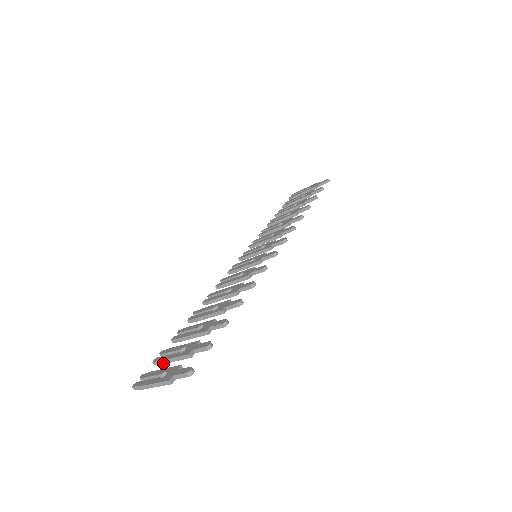
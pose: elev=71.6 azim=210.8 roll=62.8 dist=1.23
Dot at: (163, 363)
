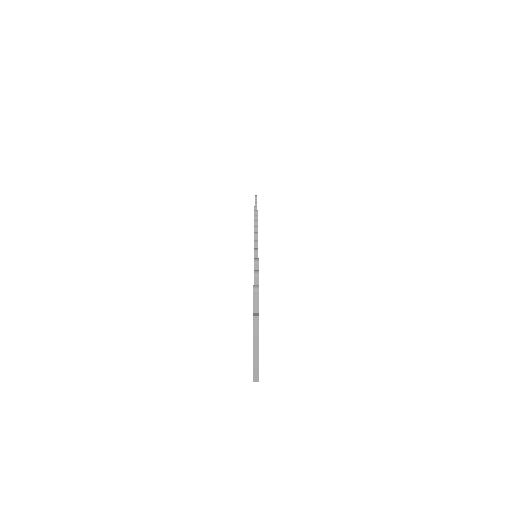
Dot at: occluded
